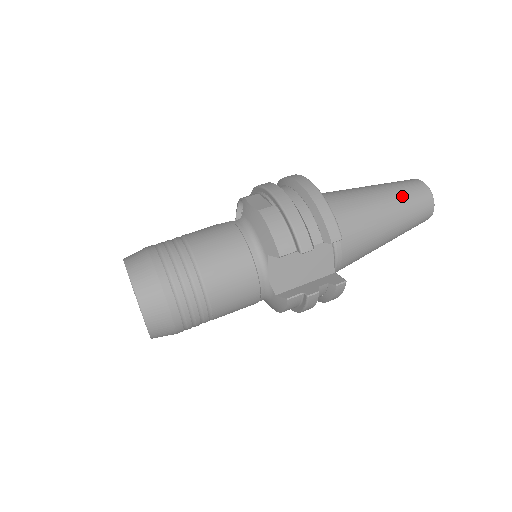
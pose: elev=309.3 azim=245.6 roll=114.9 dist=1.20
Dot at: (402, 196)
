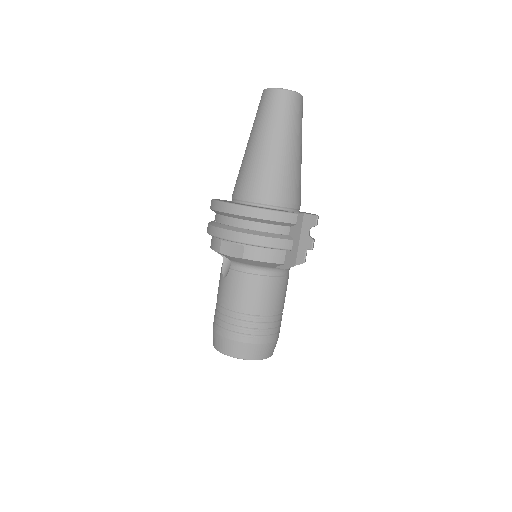
Dot at: (281, 123)
